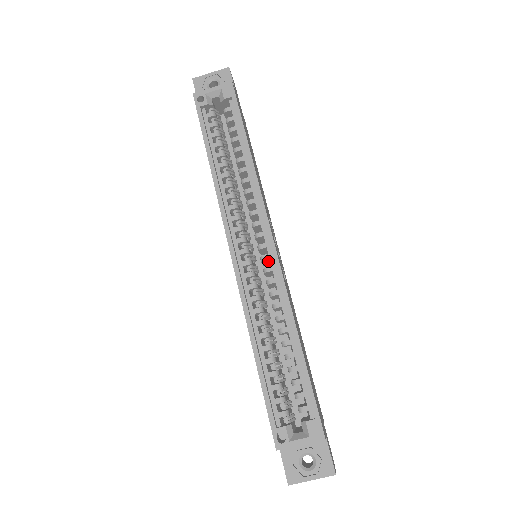
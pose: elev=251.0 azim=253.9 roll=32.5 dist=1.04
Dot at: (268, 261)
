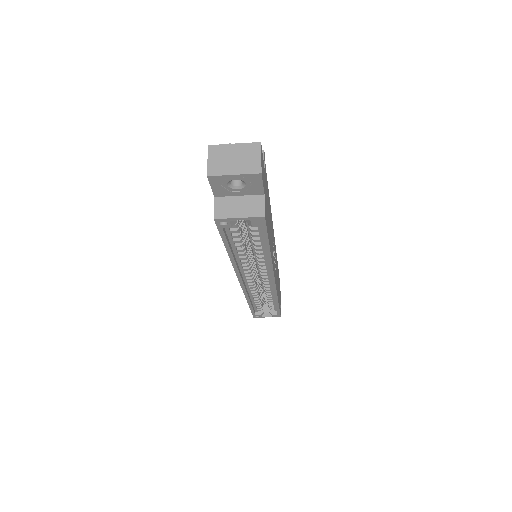
Dot at: occluded
